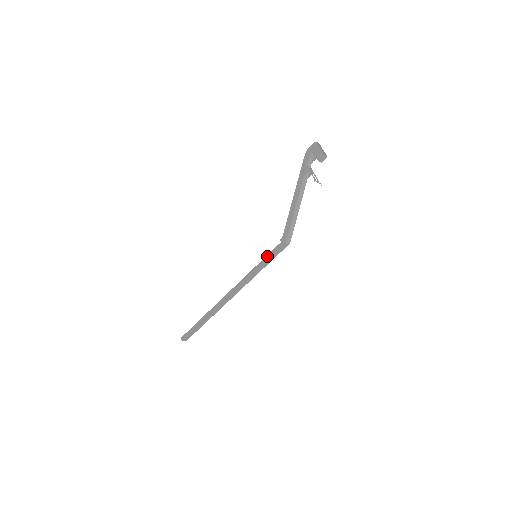
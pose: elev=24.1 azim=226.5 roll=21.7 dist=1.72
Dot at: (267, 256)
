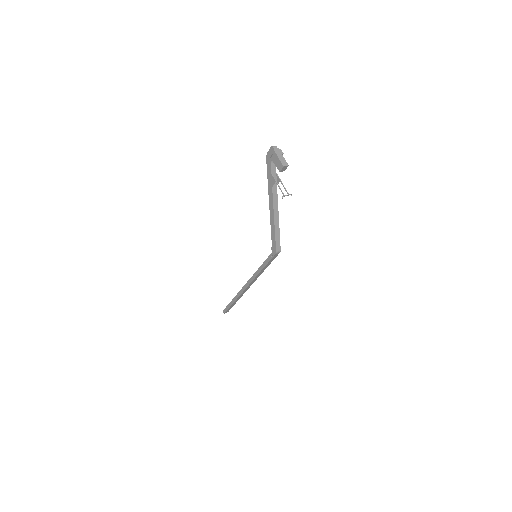
Dot at: (265, 262)
